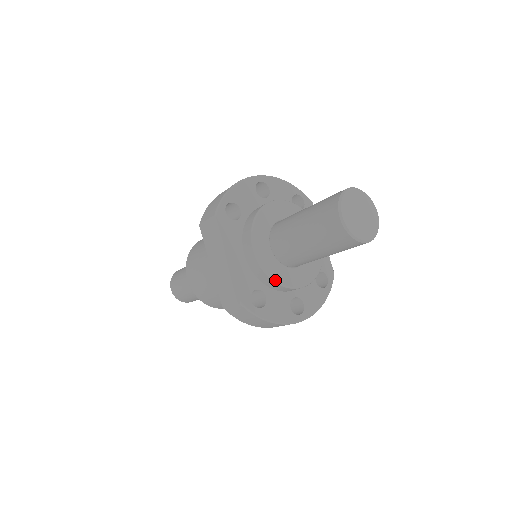
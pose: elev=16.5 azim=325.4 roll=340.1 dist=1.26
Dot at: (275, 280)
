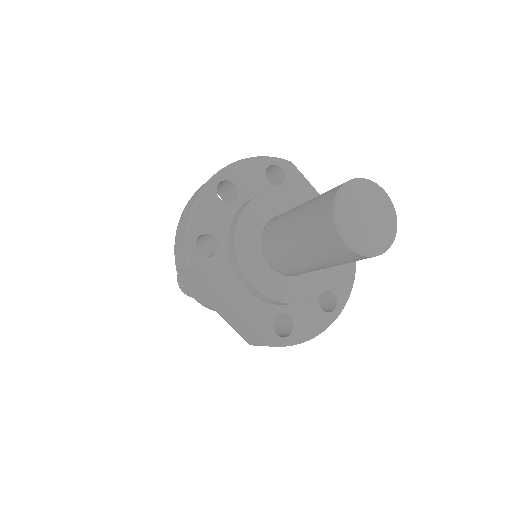
Dot at: (293, 302)
